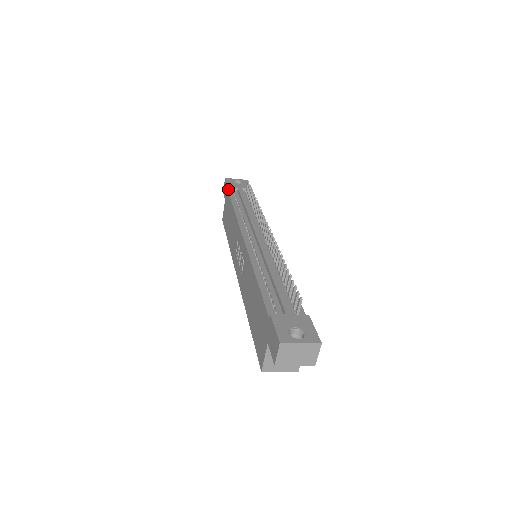
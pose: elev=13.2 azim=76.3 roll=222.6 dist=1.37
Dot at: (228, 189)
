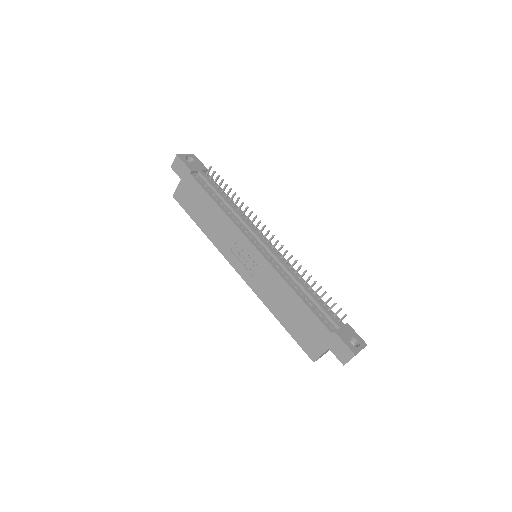
Dot at: (191, 173)
